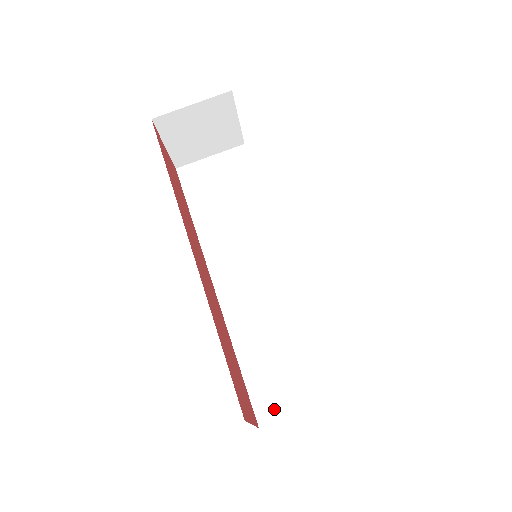
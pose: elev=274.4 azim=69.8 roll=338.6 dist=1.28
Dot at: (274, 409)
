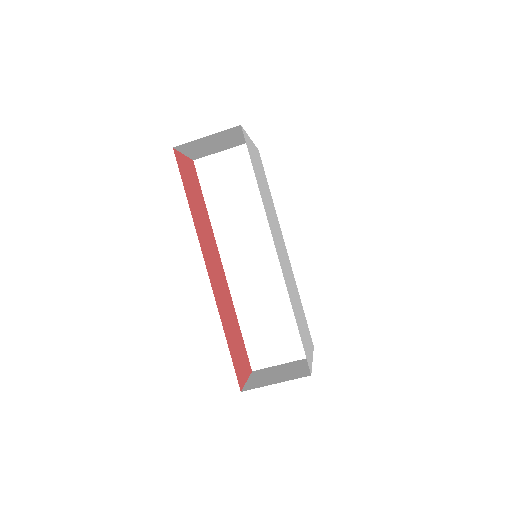
Dot at: (262, 361)
